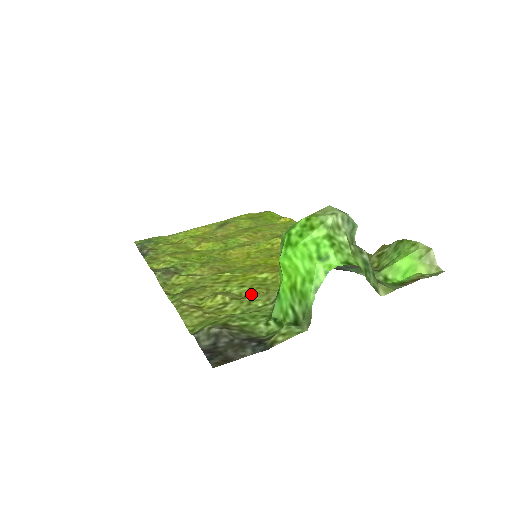
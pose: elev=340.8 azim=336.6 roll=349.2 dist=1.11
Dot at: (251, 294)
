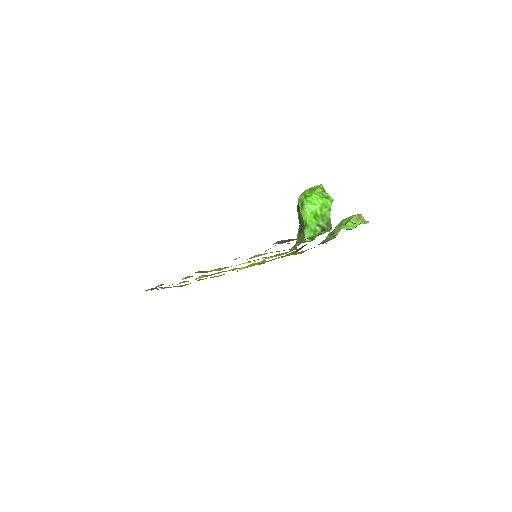
Dot at: occluded
